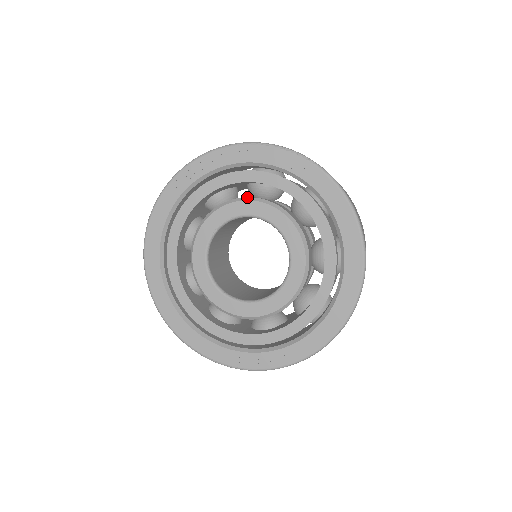
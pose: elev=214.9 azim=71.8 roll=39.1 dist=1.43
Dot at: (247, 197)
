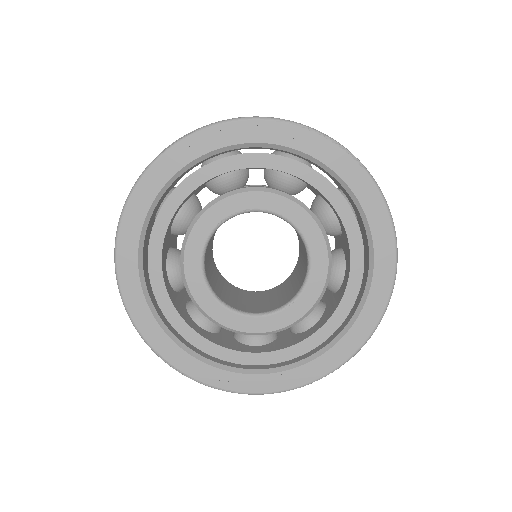
Dot at: (271, 188)
